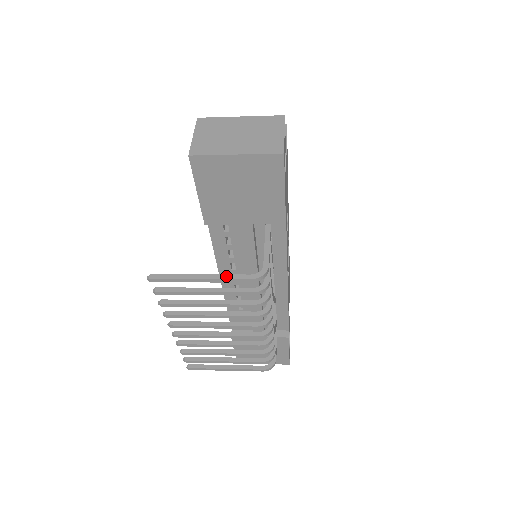
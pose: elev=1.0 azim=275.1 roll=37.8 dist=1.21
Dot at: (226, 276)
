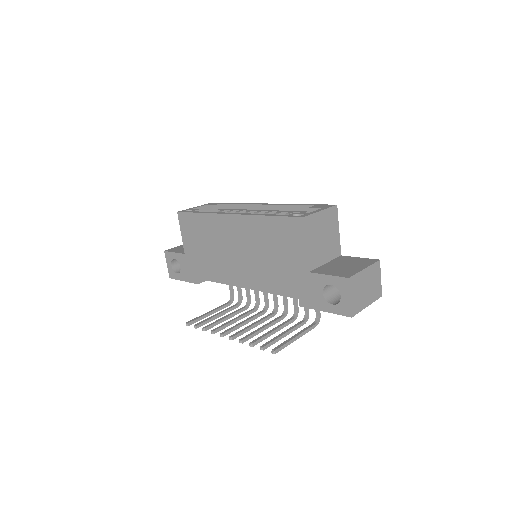
Dot at: (306, 331)
